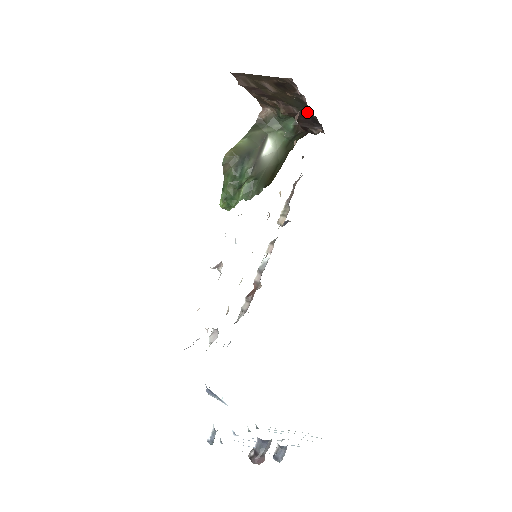
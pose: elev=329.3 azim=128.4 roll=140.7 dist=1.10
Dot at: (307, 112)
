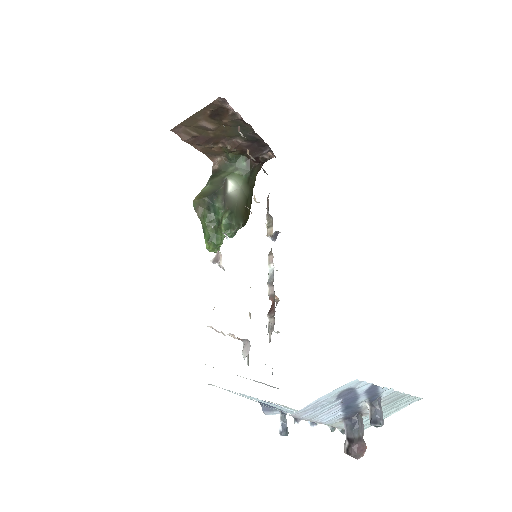
Dot at: (249, 134)
